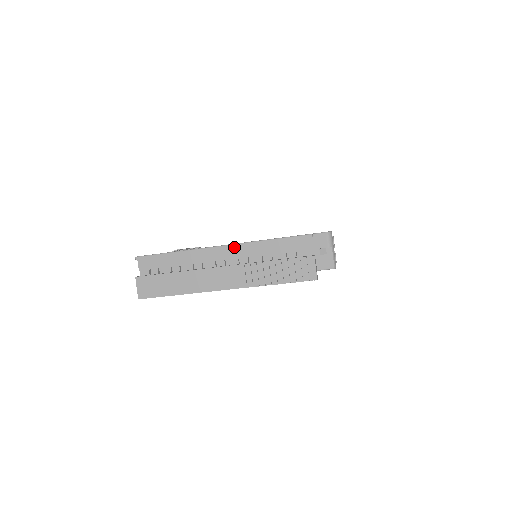
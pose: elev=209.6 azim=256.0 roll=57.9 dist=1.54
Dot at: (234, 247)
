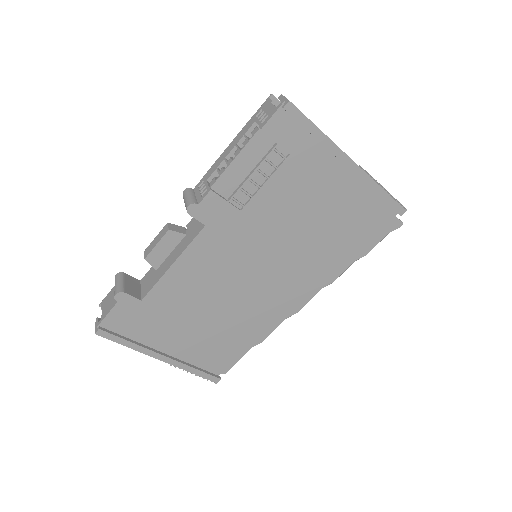
Dot at: occluded
